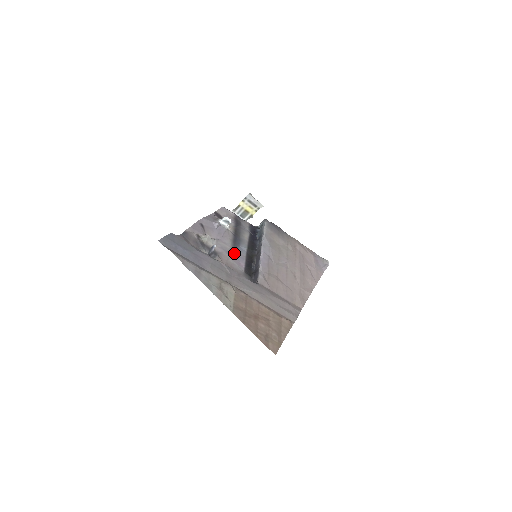
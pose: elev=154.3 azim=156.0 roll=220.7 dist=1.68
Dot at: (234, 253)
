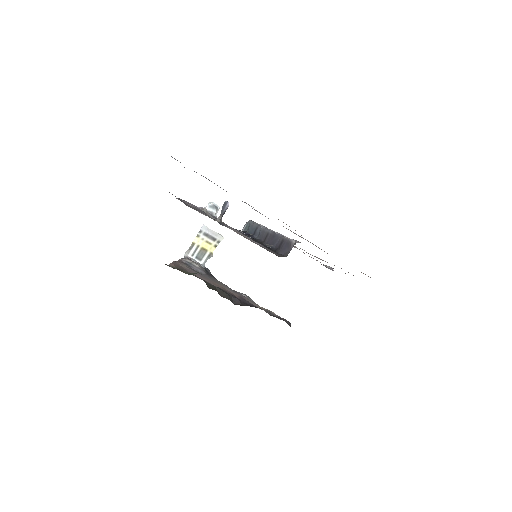
Dot at: occluded
